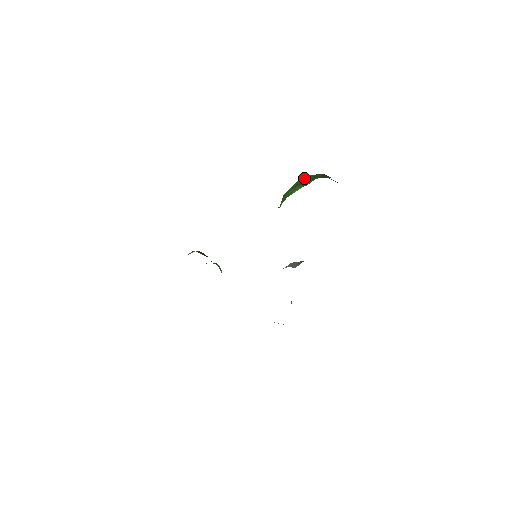
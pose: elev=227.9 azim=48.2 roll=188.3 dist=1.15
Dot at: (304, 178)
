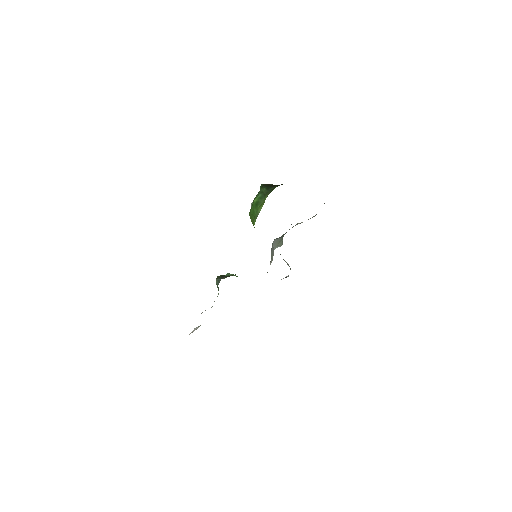
Dot at: (257, 198)
